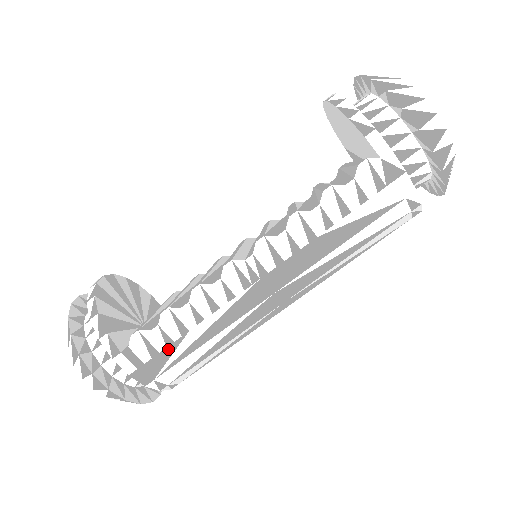
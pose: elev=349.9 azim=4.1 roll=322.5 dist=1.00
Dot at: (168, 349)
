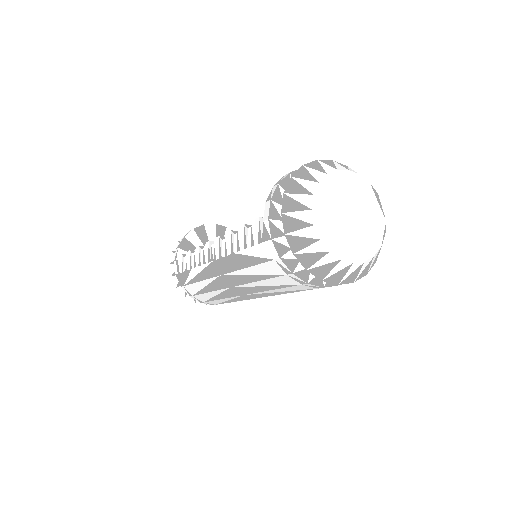
Dot at: (186, 273)
